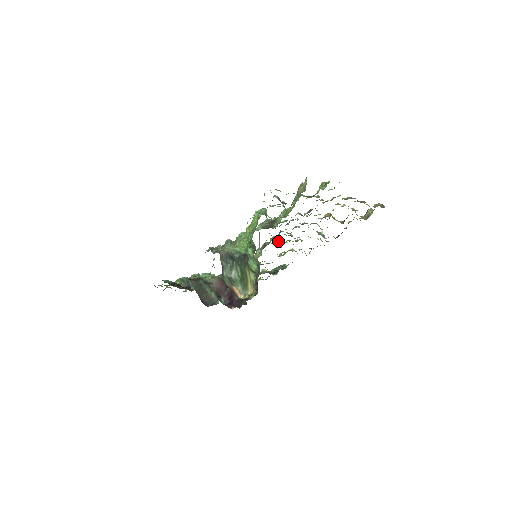
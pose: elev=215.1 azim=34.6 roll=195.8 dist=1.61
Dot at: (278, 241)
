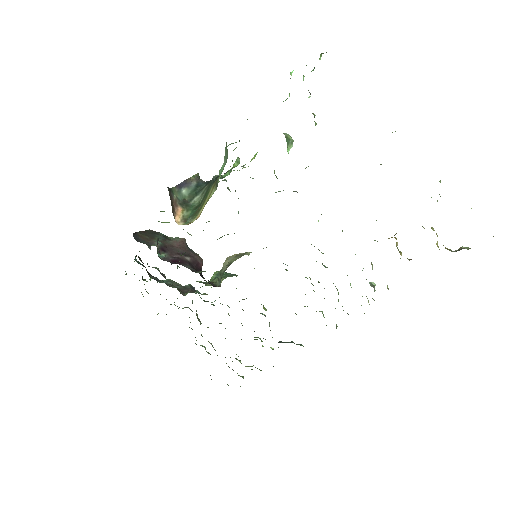
Dot at: occluded
